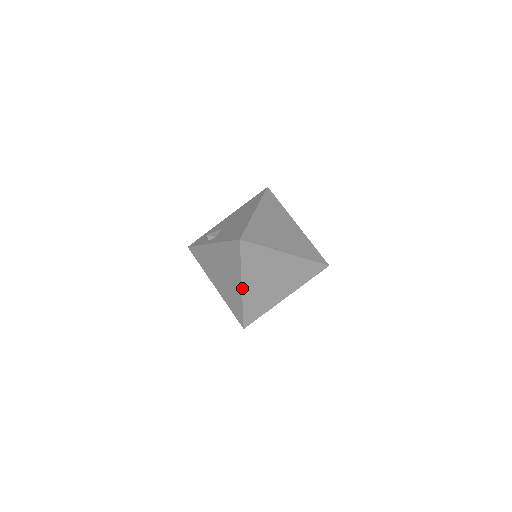
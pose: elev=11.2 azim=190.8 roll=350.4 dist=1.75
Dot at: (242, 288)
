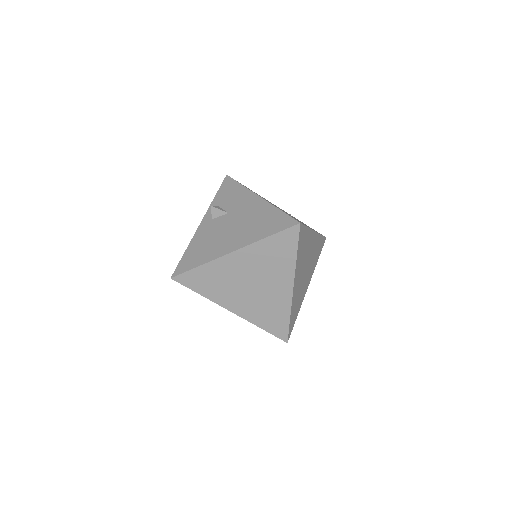
Dot at: occluded
